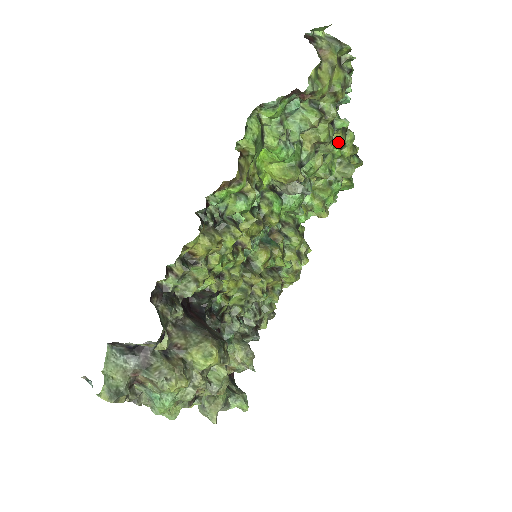
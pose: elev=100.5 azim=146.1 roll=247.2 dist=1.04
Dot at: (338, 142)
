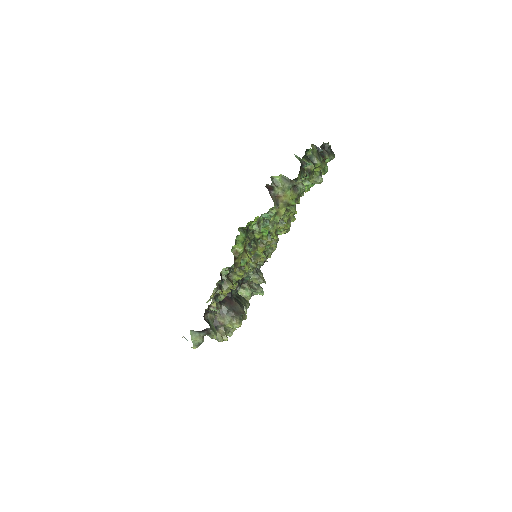
Dot at: occluded
